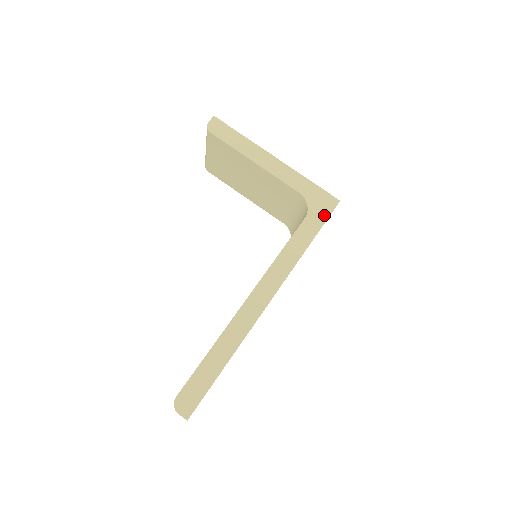
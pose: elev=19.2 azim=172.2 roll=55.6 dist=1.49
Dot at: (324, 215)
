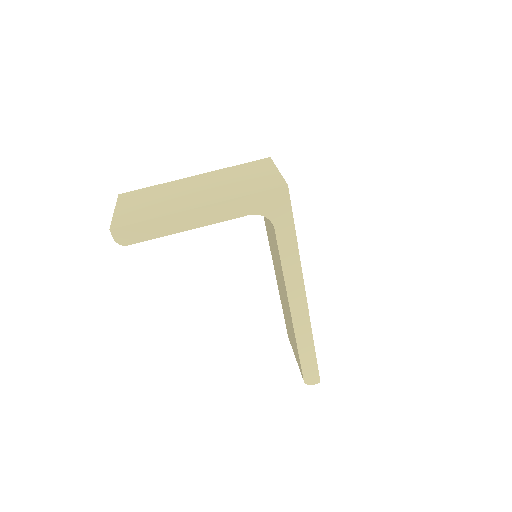
Dot at: (287, 211)
